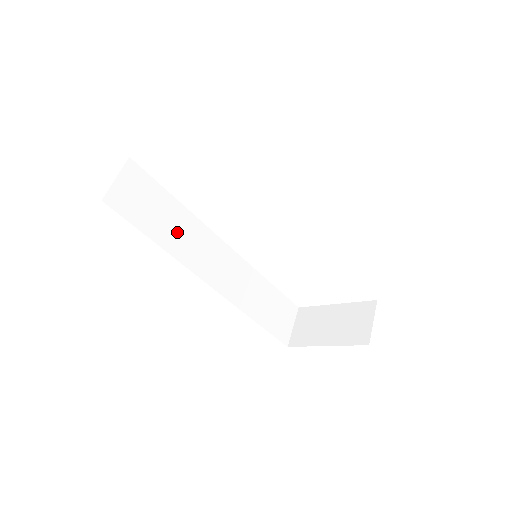
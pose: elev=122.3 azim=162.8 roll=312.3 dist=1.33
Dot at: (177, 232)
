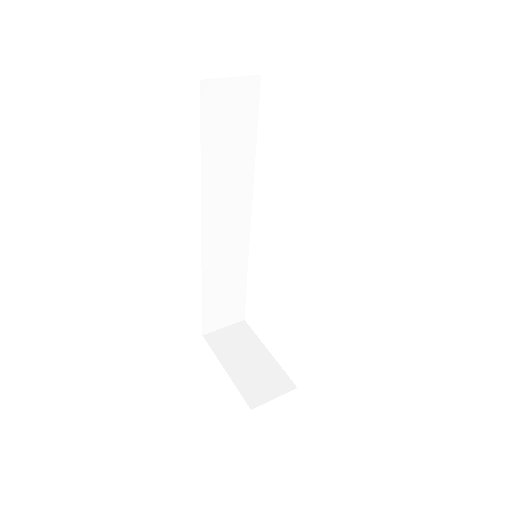
Dot at: (226, 169)
